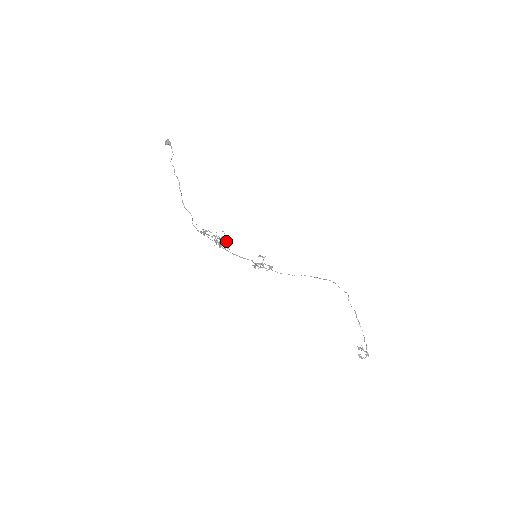
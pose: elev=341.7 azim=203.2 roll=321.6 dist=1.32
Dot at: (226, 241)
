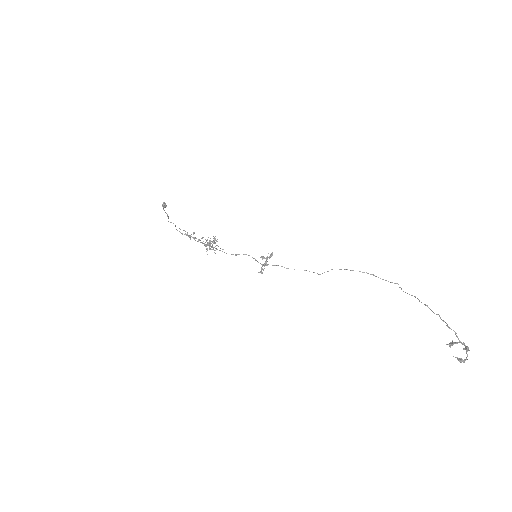
Dot at: occluded
